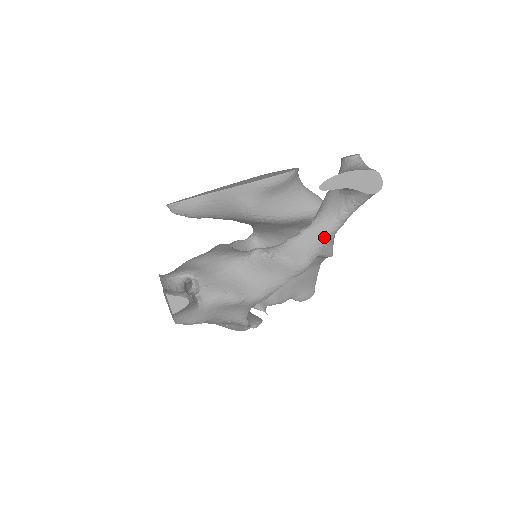
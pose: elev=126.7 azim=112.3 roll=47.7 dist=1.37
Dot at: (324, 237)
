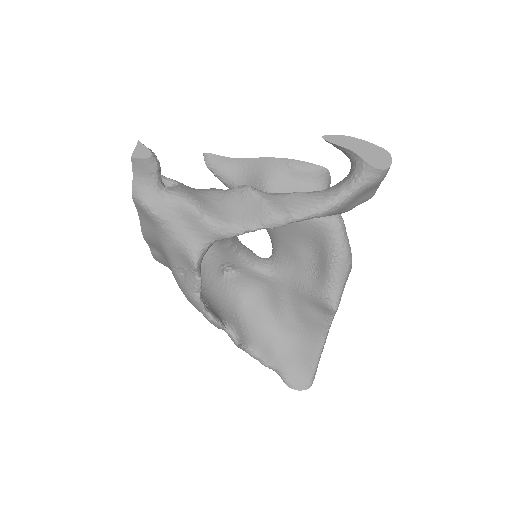
Dot at: (313, 205)
